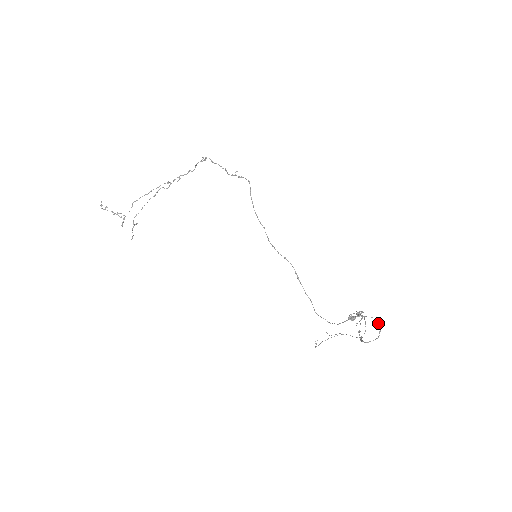
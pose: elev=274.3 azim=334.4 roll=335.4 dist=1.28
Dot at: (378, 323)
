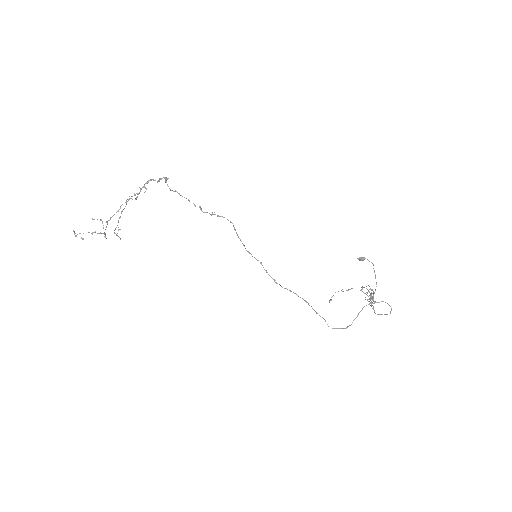
Dot at: (389, 305)
